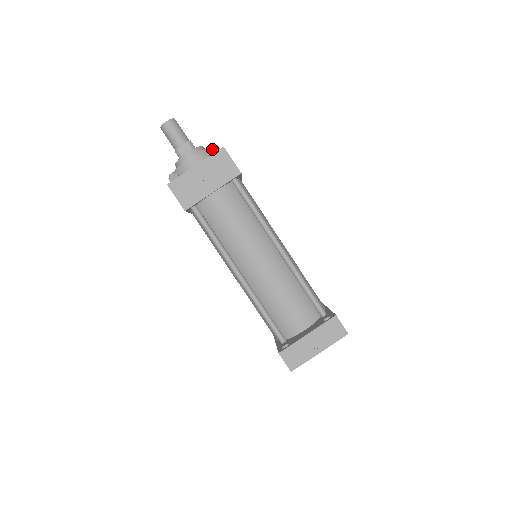
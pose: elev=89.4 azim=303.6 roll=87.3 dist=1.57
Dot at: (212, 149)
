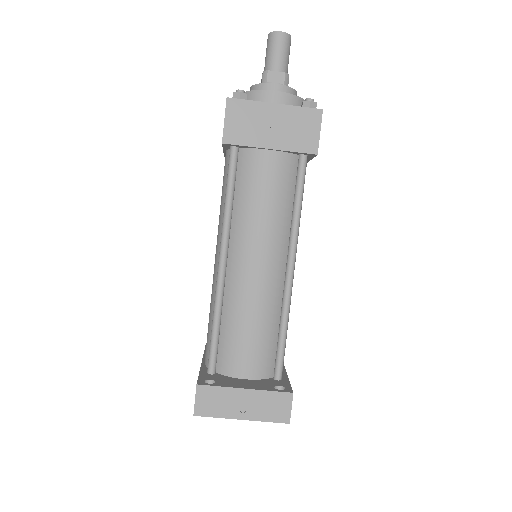
Dot at: (308, 101)
